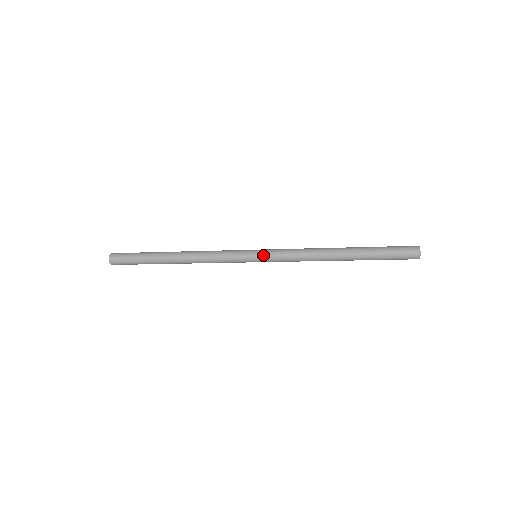
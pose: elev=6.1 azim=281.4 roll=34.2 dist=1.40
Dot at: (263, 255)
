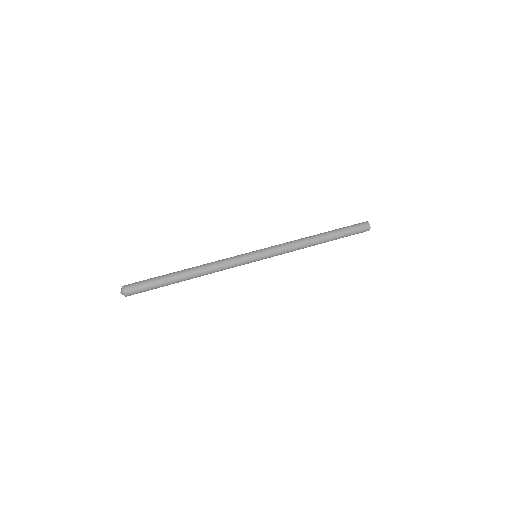
Dot at: (264, 258)
